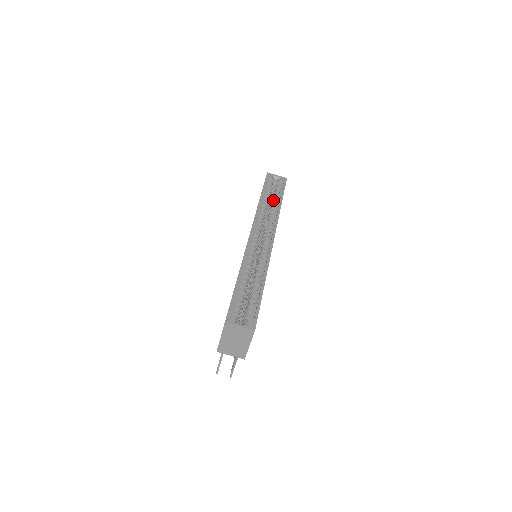
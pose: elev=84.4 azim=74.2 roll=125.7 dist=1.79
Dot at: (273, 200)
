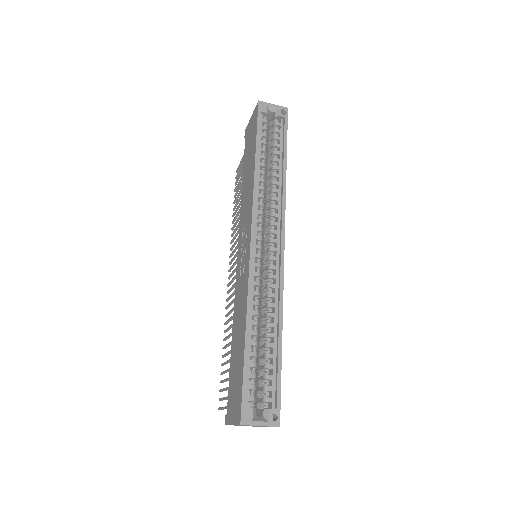
Dot at: (273, 159)
